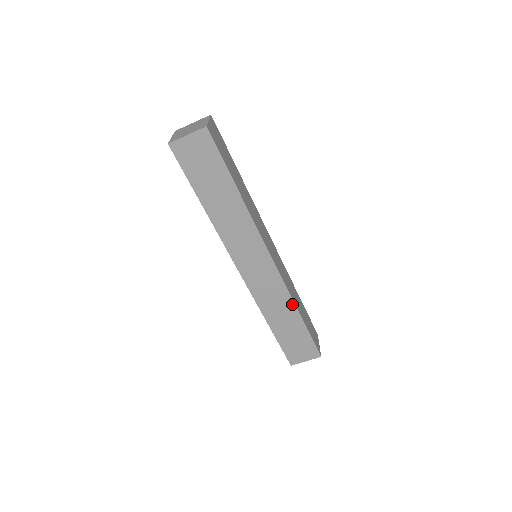
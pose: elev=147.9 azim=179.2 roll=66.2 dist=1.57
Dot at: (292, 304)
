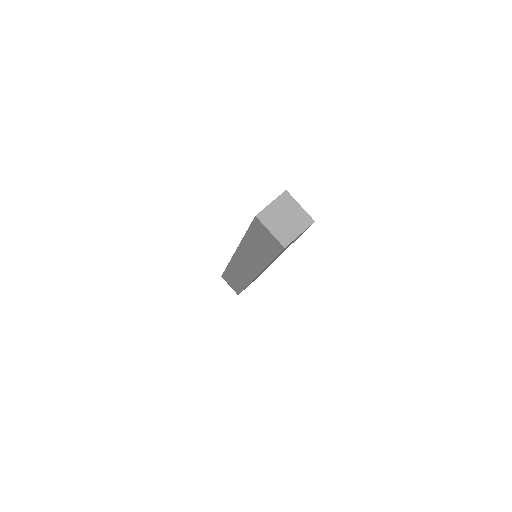
Dot at: (246, 284)
